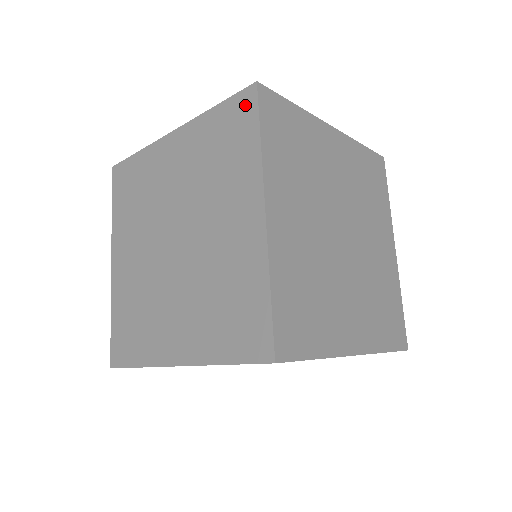
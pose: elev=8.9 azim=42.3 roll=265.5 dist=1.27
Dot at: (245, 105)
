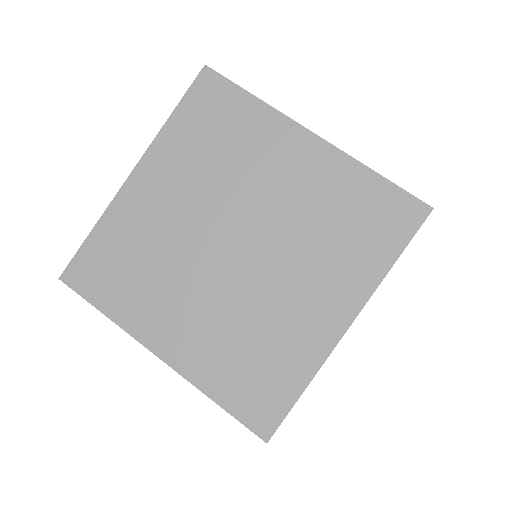
Dot at: (210, 87)
